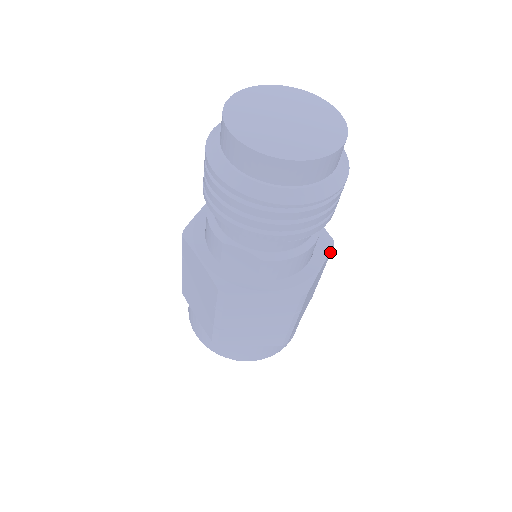
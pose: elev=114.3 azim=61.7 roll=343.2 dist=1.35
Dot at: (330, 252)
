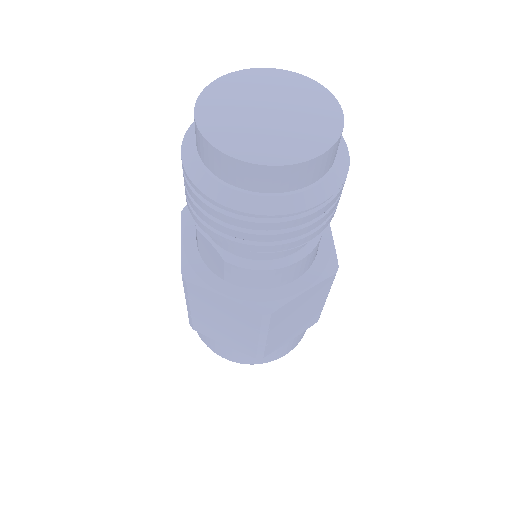
Dot at: (328, 280)
